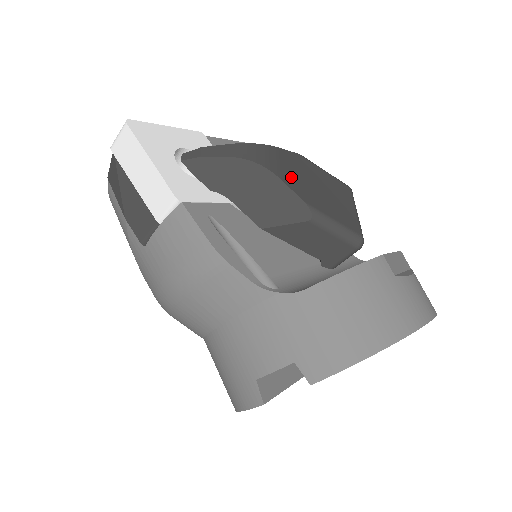
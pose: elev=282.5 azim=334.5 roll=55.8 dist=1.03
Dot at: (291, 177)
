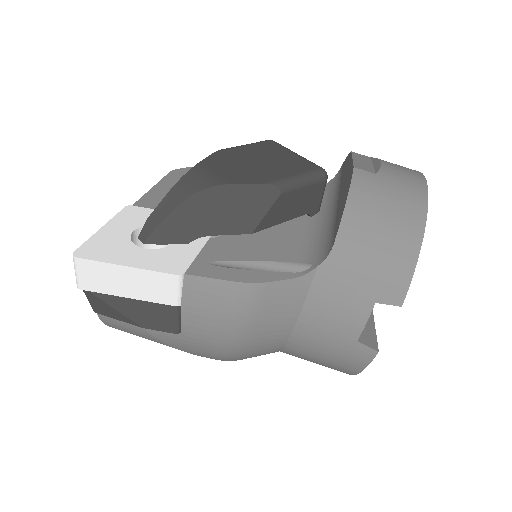
Dot at: (235, 175)
